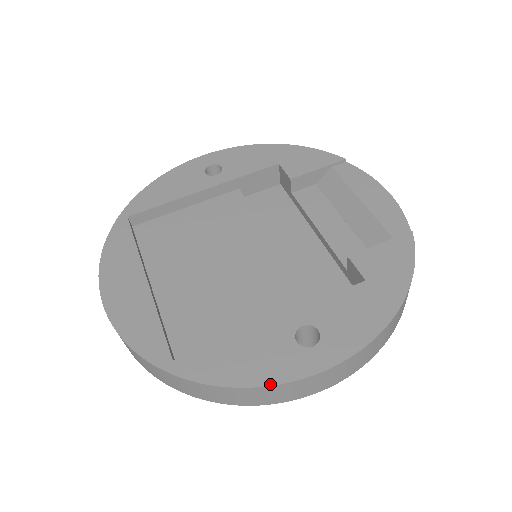
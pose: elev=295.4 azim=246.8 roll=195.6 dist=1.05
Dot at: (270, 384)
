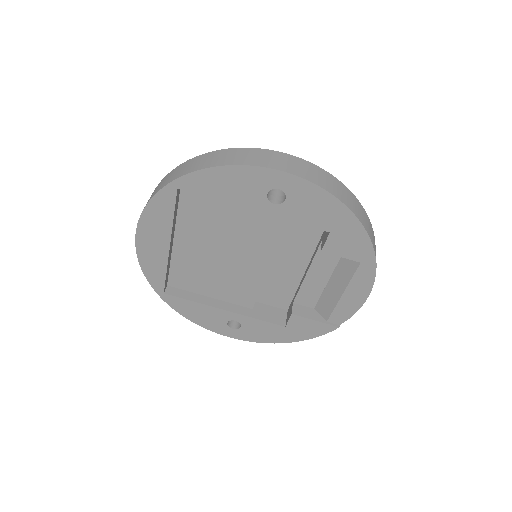
Dot at: occluded
